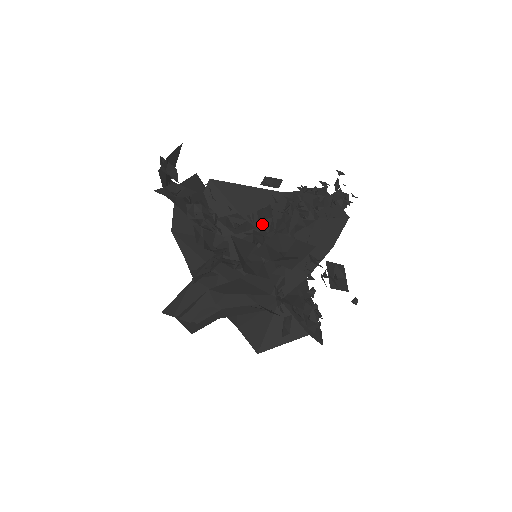
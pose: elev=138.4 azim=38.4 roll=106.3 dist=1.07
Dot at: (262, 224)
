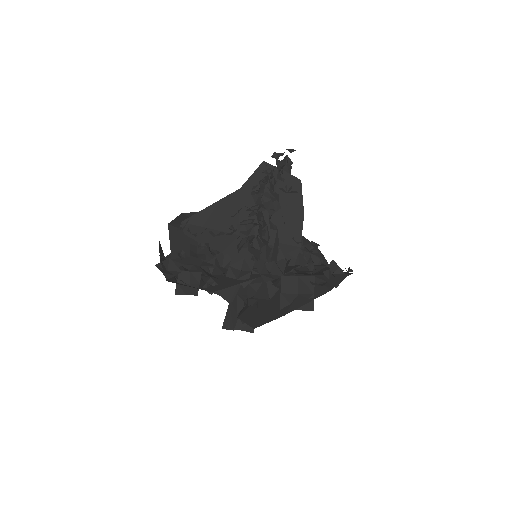
Dot at: (252, 247)
